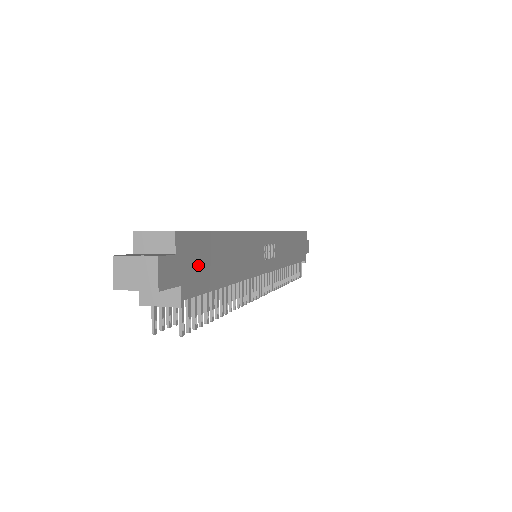
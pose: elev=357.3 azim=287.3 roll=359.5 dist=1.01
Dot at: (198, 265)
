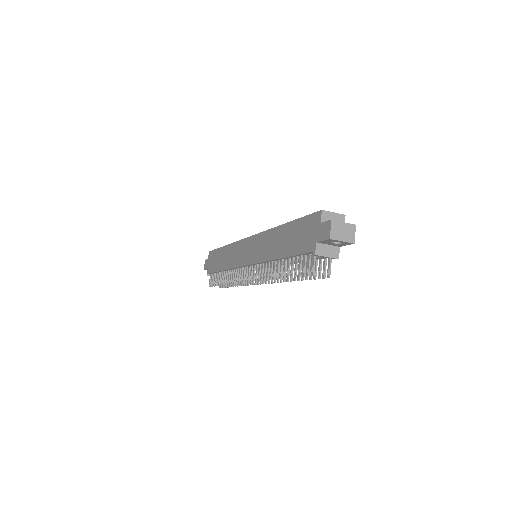
Dot at: occluded
